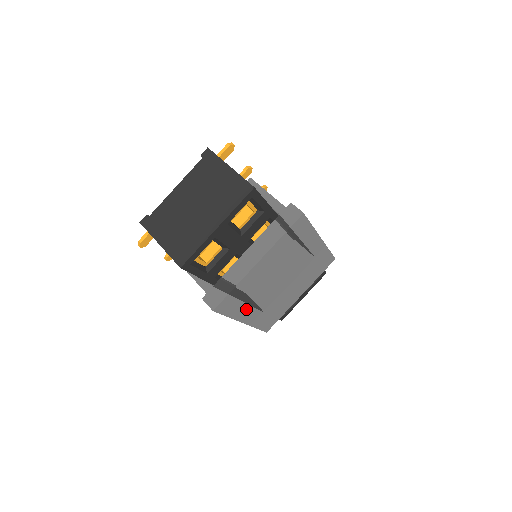
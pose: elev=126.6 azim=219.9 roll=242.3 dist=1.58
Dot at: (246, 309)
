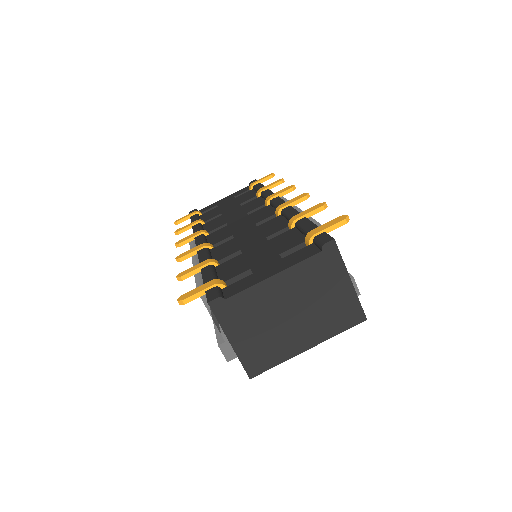
Dot at: occluded
